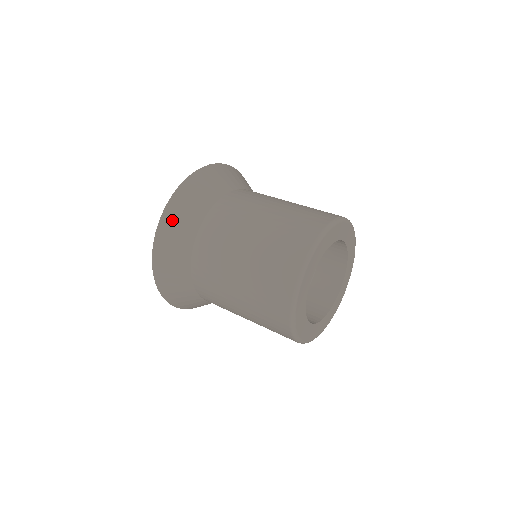
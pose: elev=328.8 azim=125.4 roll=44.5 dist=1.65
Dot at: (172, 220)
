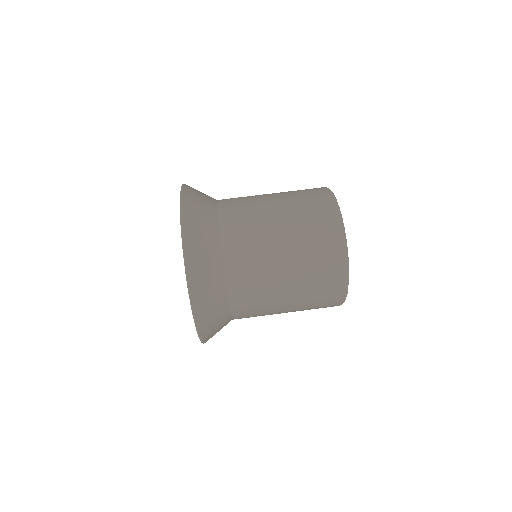
Dot at: (195, 251)
